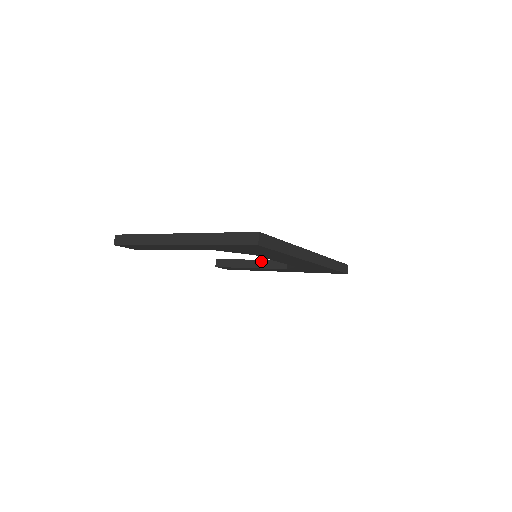
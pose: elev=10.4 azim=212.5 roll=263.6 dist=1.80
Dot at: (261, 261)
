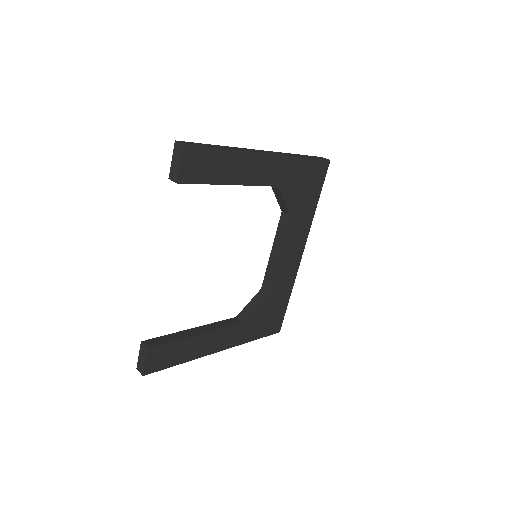
Dot at: (208, 325)
